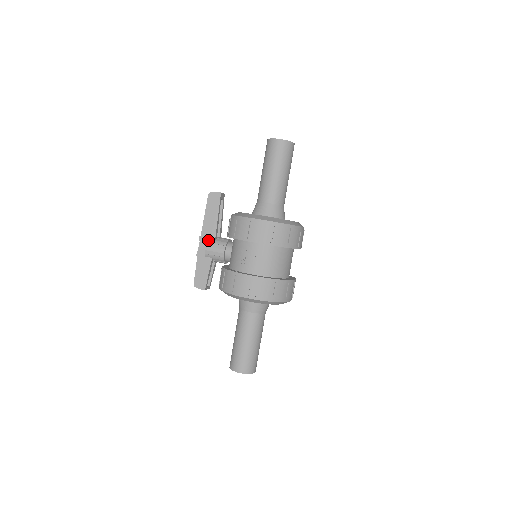
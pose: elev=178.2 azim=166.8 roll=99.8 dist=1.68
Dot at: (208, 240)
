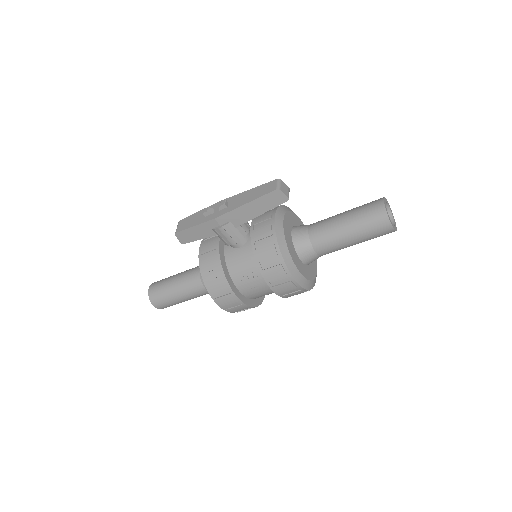
Dot at: (230, 223)
